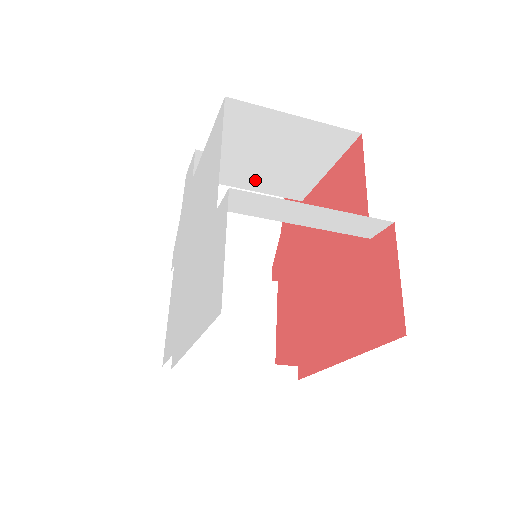
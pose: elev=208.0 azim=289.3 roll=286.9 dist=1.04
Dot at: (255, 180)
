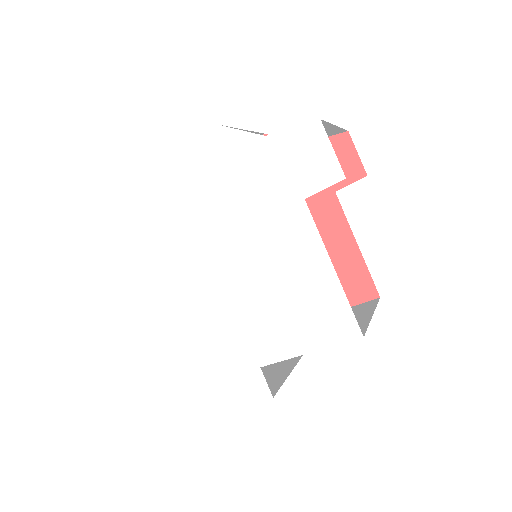
Dot at: occluded
